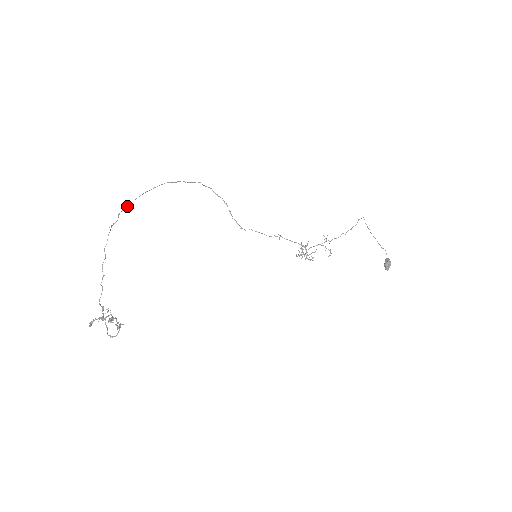
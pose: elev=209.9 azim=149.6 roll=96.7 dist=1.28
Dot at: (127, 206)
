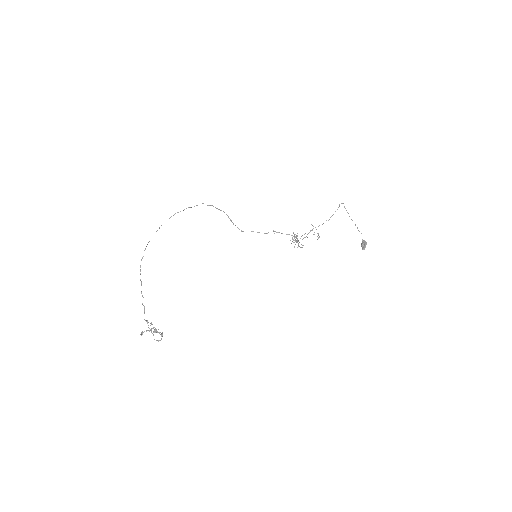
Dot at: occluded
